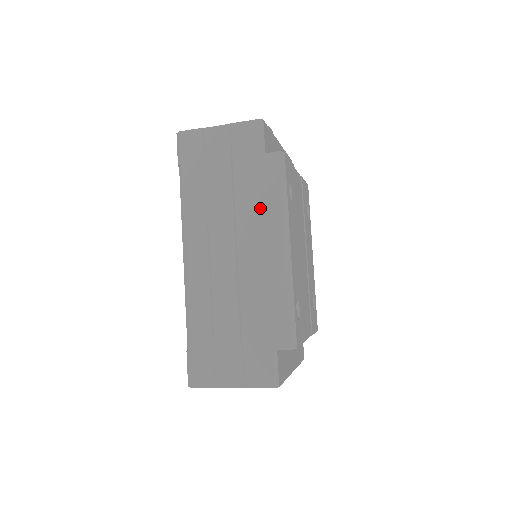
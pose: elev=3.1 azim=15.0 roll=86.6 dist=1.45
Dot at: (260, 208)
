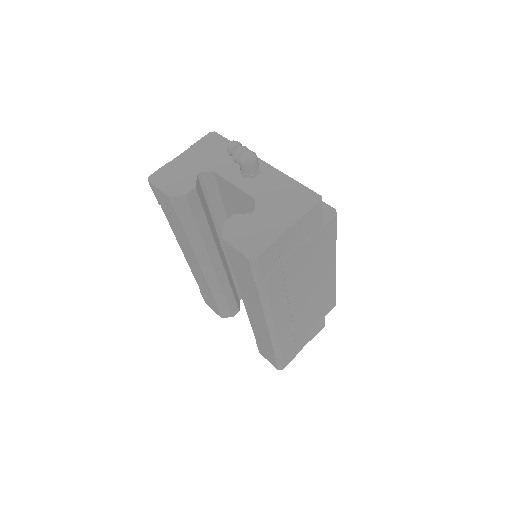
Dot at: (323, 259)
